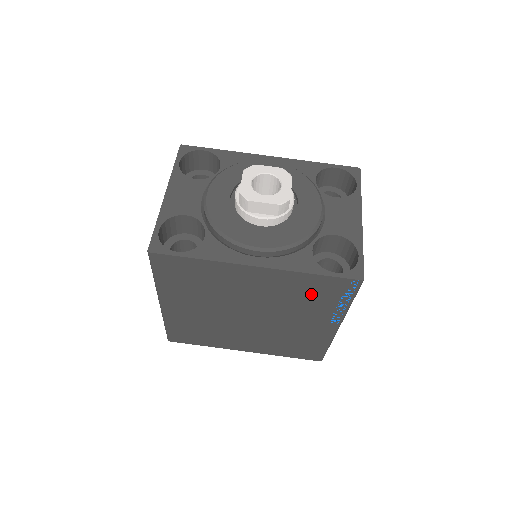
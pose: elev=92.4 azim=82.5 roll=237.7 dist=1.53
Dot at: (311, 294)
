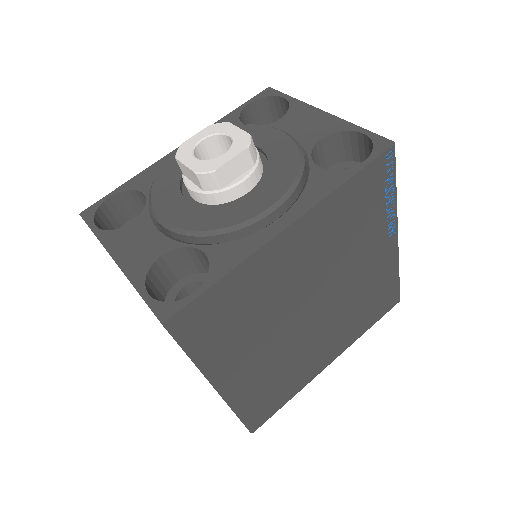
Dot at: (357, 214)
